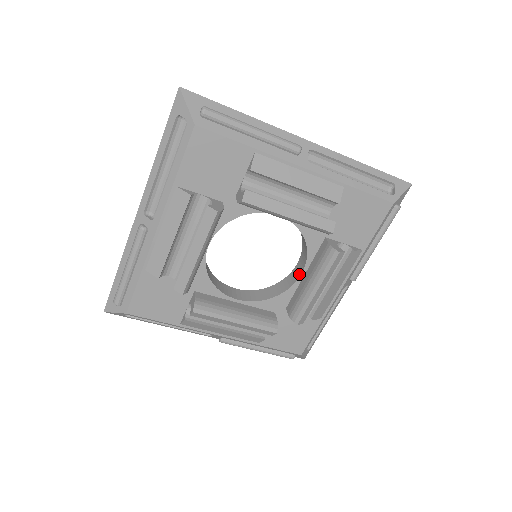
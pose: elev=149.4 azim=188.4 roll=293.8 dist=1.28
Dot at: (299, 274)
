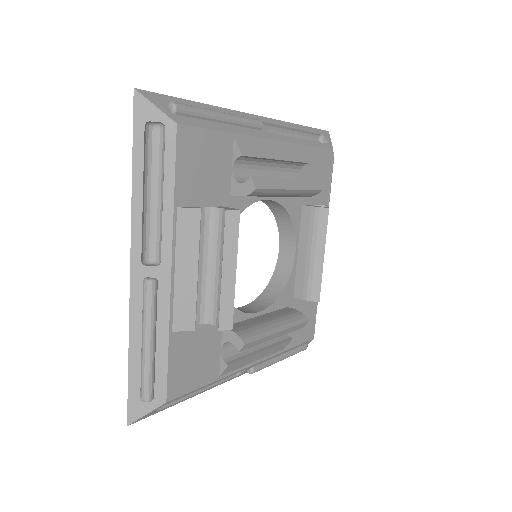
Dot at: (292, 255)
